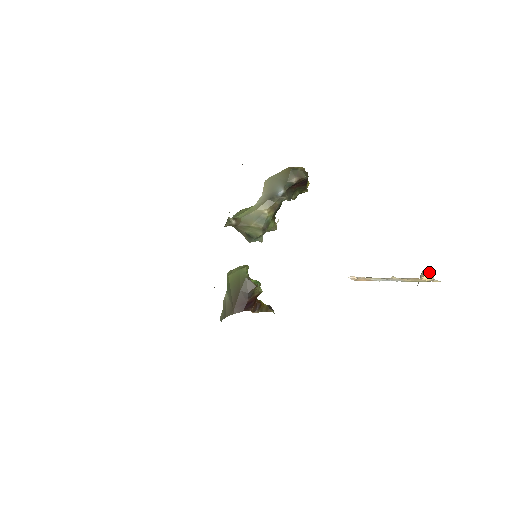
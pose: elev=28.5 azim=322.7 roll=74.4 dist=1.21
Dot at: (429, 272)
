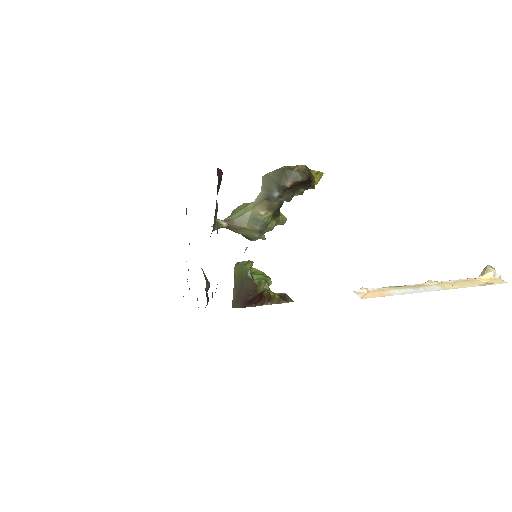
Dot at: (493, 270)
